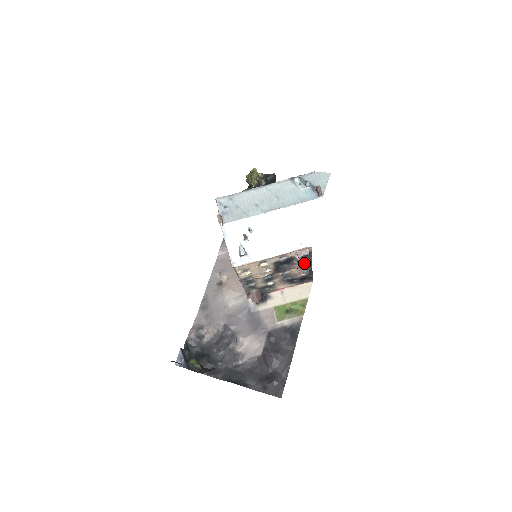
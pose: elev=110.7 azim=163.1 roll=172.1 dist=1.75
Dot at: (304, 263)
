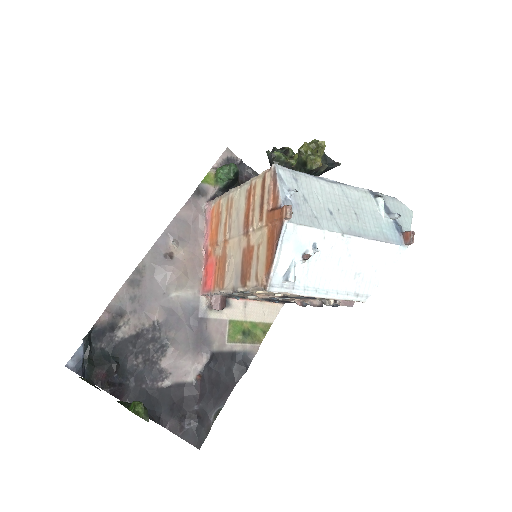
Dot at: (319, 301)
